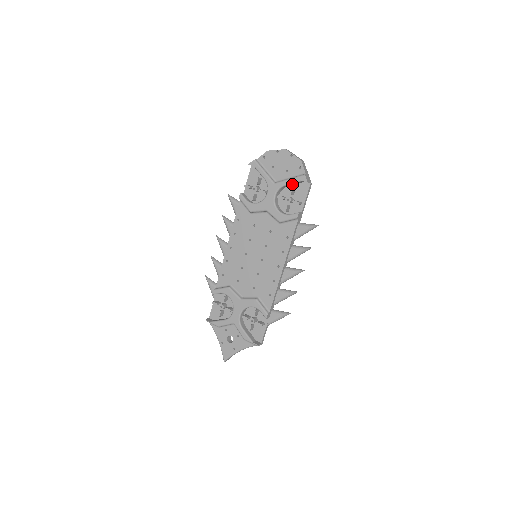
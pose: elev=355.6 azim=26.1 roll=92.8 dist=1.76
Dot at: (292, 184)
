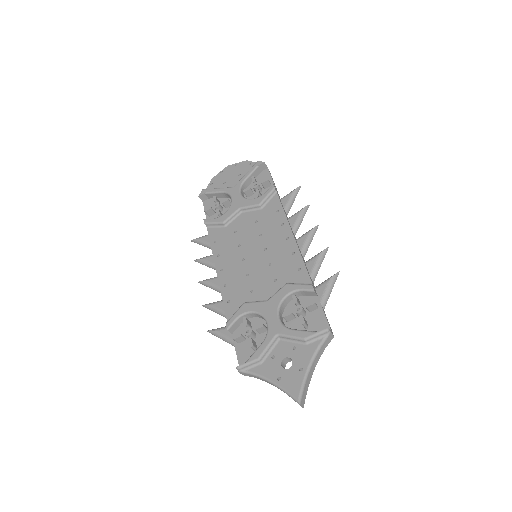
Dot at: (251, 178)
